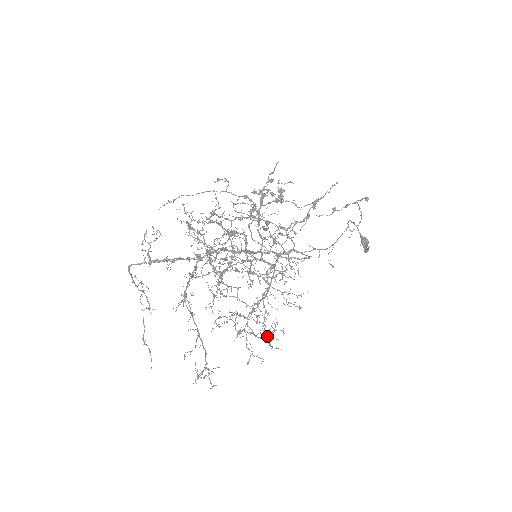
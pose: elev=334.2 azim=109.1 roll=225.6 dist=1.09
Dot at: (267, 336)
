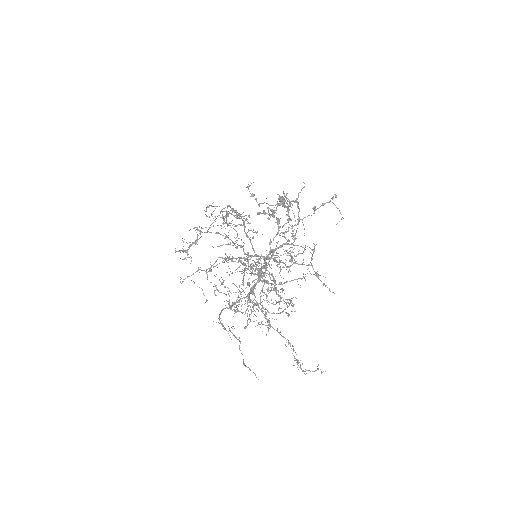
Dot at: occluded
